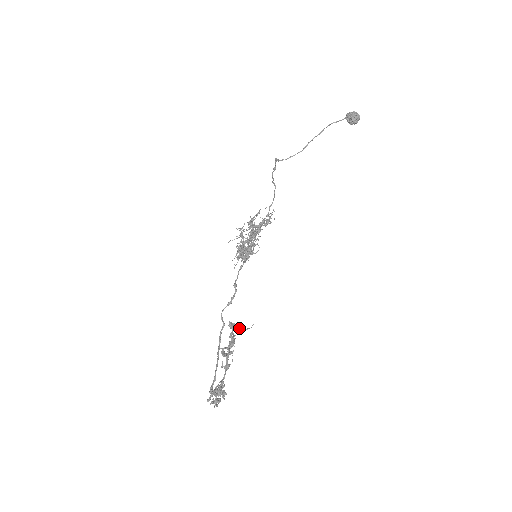
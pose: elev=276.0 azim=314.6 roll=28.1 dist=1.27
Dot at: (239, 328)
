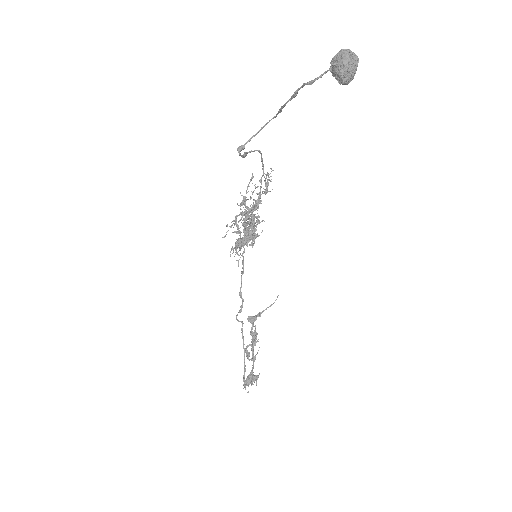
Dot at: (260, 315)
